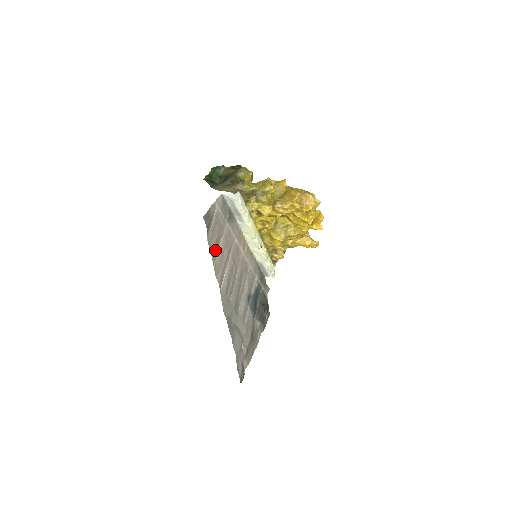
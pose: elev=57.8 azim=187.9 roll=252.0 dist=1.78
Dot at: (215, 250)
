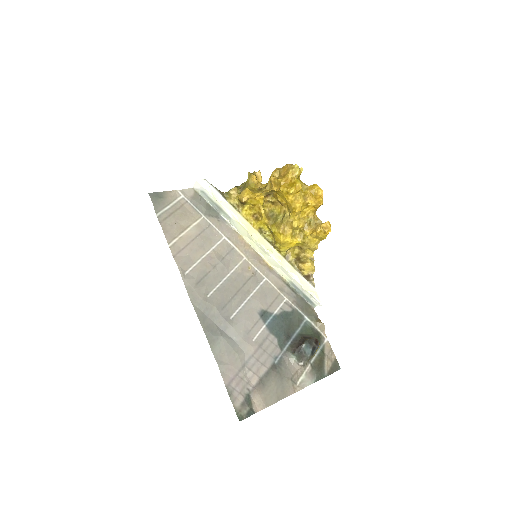
Dot at: (173, 231)
